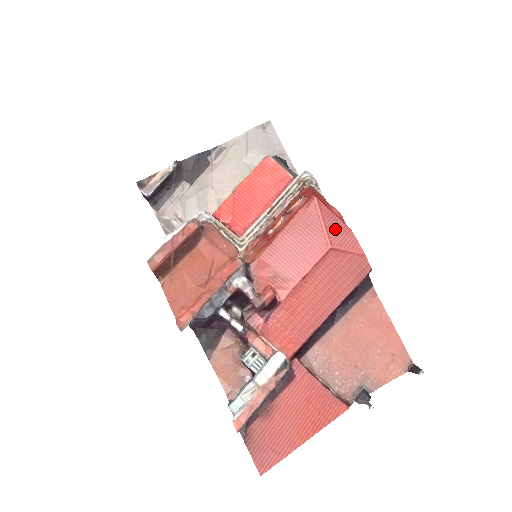
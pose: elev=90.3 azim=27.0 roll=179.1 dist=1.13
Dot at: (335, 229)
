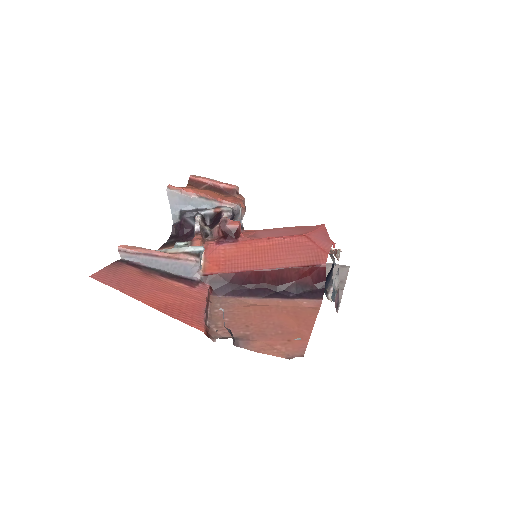
Dot at: (320, 235)
